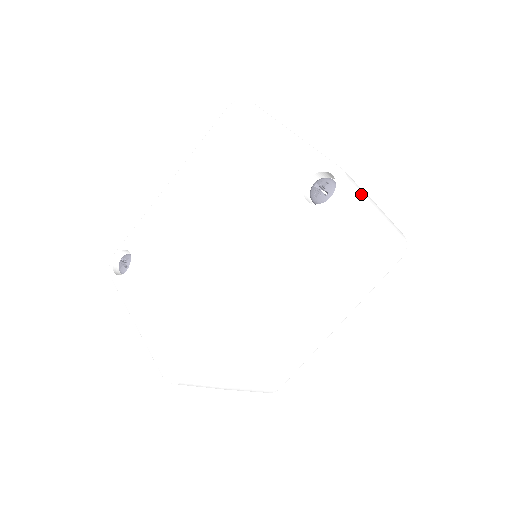
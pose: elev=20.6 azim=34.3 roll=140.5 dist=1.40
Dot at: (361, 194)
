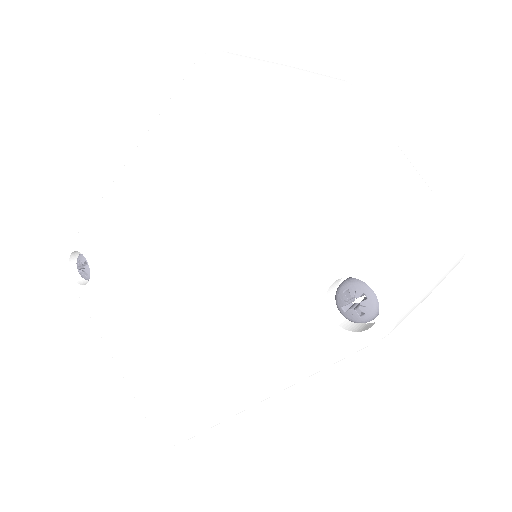
Dot at: (416, 294)
